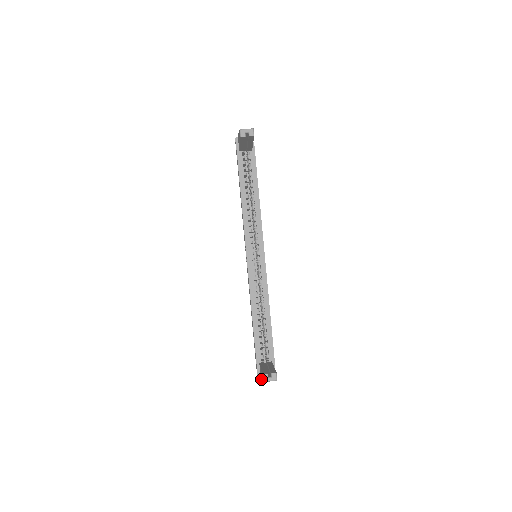
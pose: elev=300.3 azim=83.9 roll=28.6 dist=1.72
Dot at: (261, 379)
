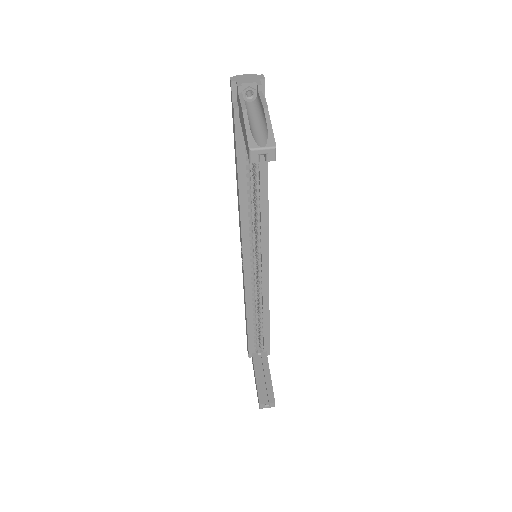
Dot at: occluded
